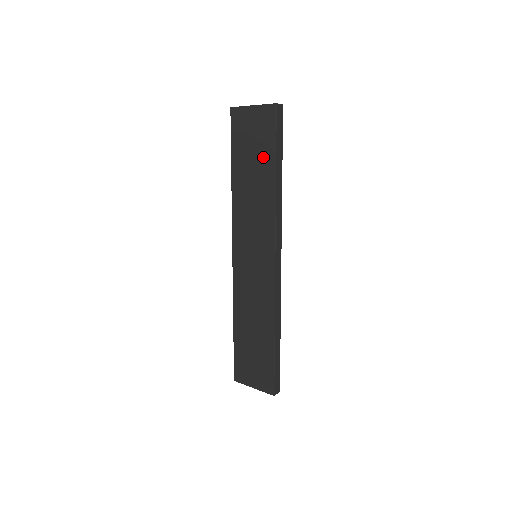
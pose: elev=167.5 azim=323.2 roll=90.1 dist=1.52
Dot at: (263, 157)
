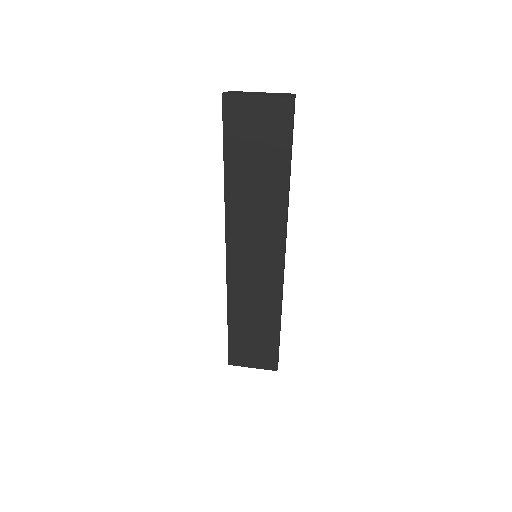
Dot at: (272, 158)
